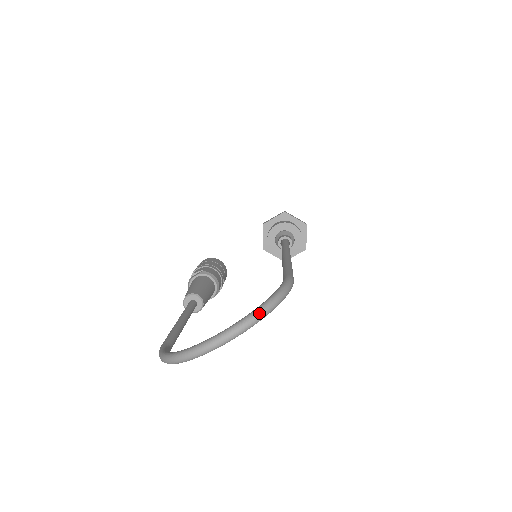
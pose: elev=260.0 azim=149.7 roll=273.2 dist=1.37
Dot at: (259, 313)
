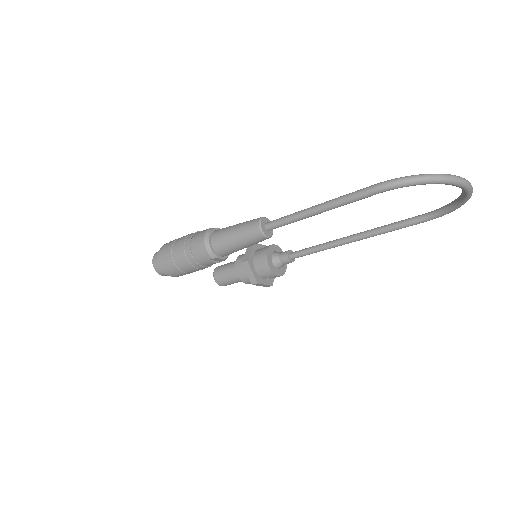
Dot at: occluded
